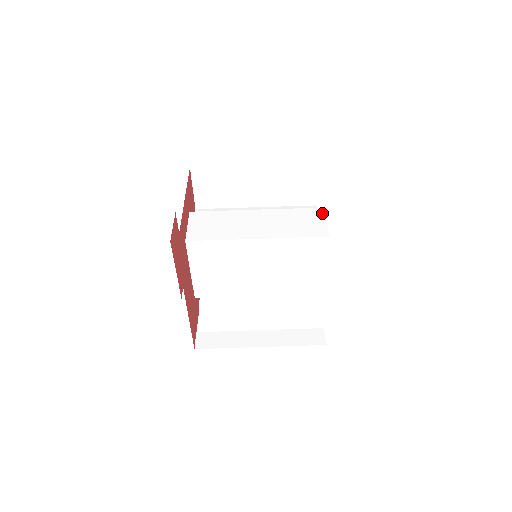
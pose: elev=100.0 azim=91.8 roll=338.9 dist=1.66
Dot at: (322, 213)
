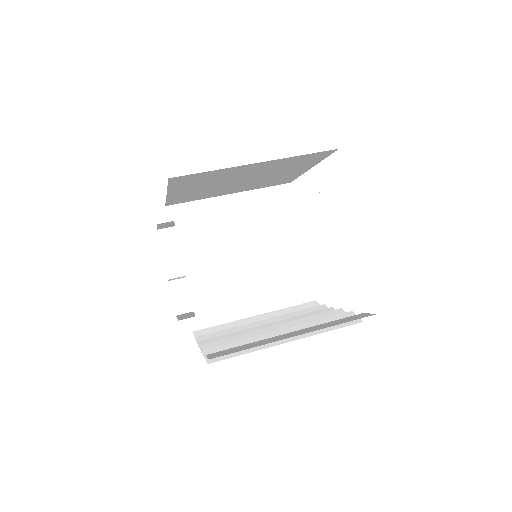
Dot at: occluded
